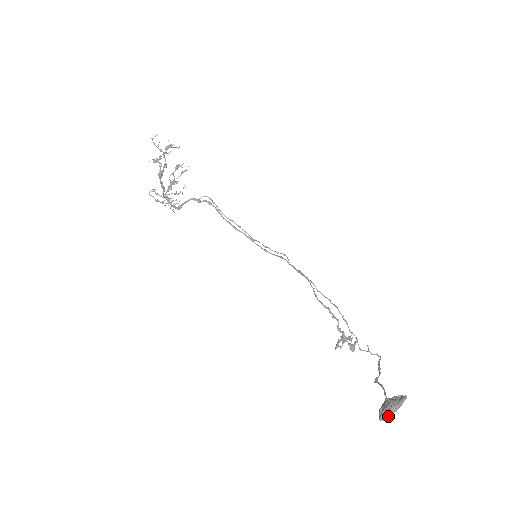
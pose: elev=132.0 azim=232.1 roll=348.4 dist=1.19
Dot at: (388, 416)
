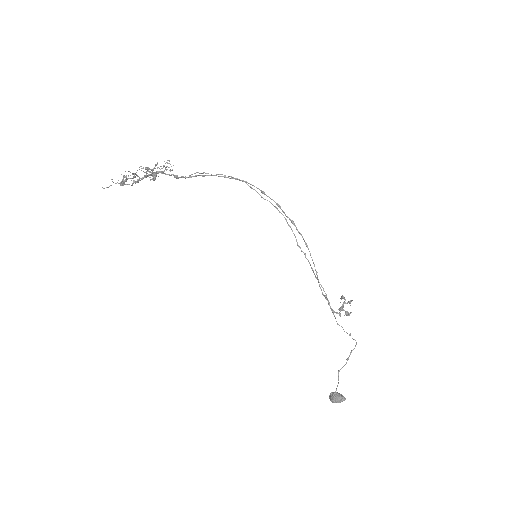
Dot at: occluded
